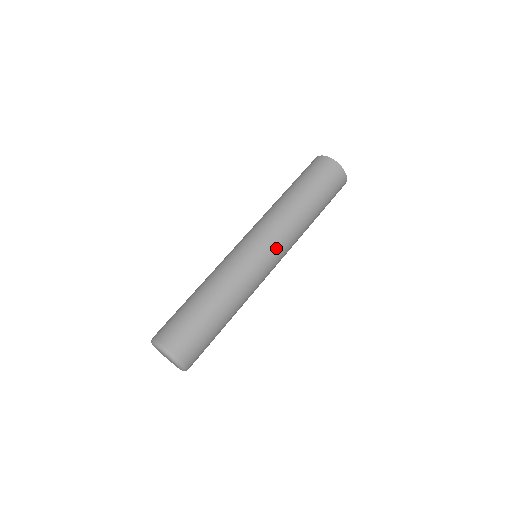
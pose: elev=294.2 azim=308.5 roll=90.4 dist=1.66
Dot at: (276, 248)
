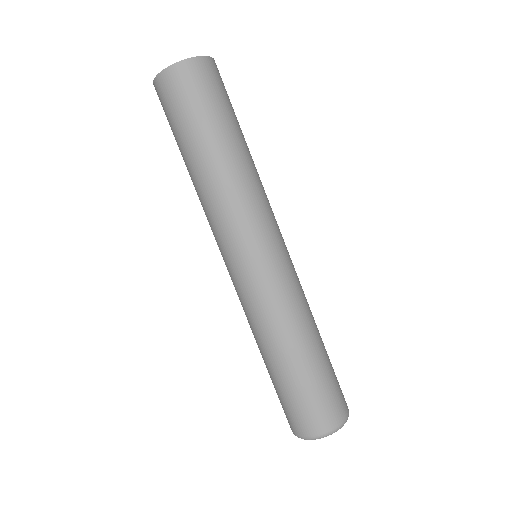
Dot at: (270, 231)
